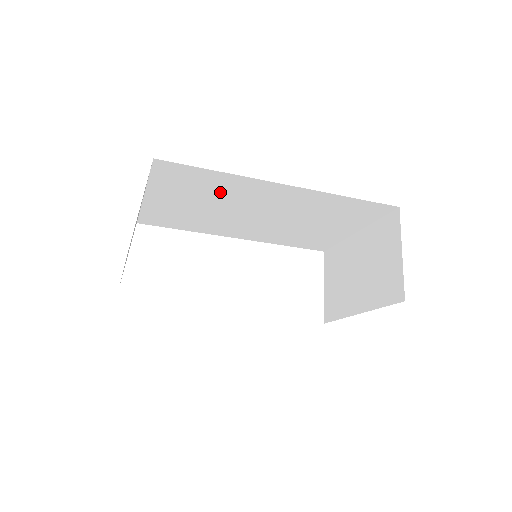
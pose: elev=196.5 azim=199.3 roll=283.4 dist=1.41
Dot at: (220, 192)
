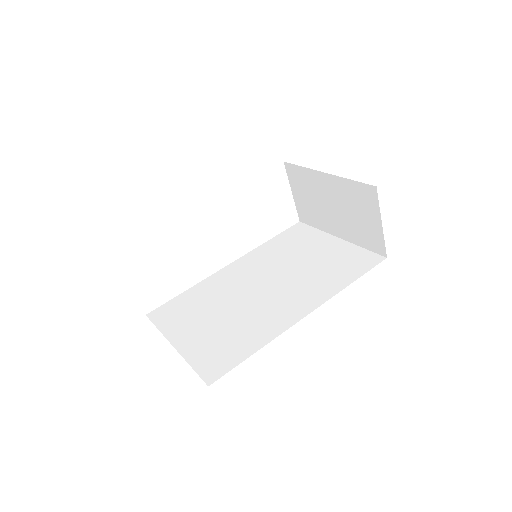
Dot at: occluded
